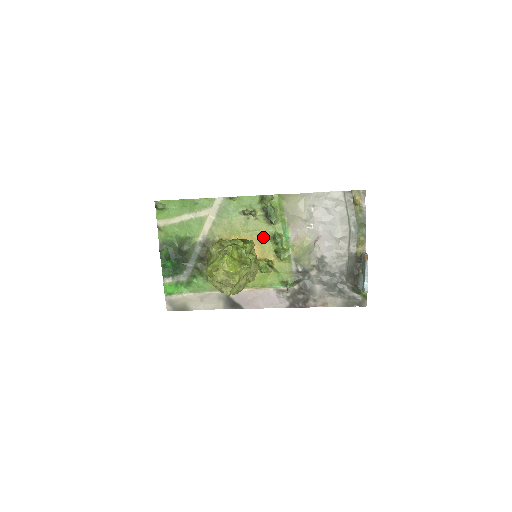
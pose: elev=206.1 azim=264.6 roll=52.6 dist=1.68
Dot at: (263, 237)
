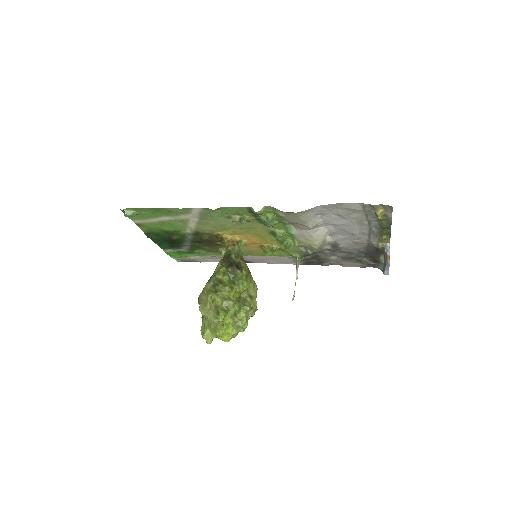
Dot at: (261, 232)
